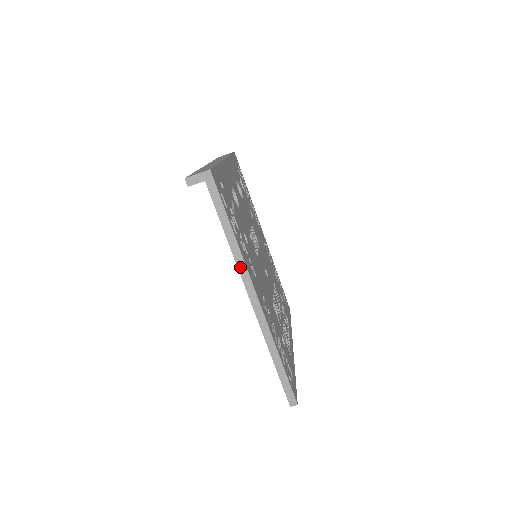
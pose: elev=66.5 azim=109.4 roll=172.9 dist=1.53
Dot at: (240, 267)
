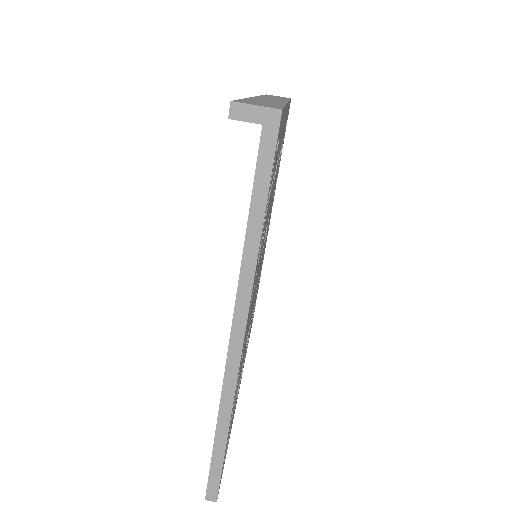
Dot at: (242, 288)
